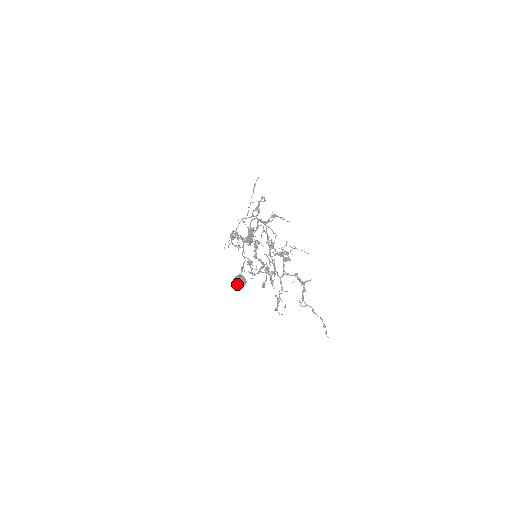
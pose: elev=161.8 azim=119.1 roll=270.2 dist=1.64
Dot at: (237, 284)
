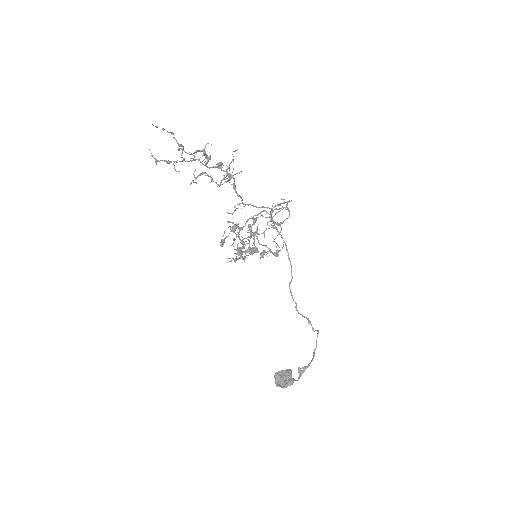
Dot at: (275, 374)
